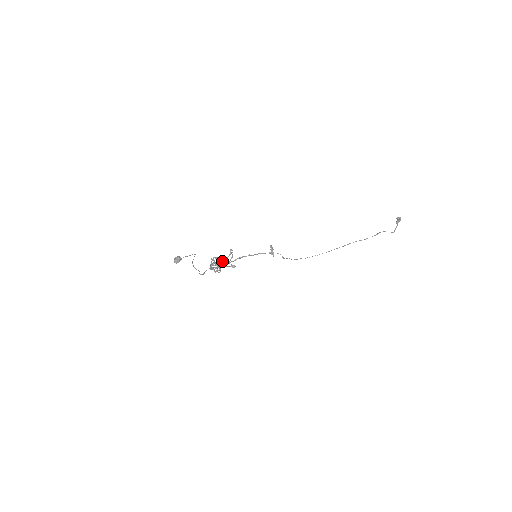
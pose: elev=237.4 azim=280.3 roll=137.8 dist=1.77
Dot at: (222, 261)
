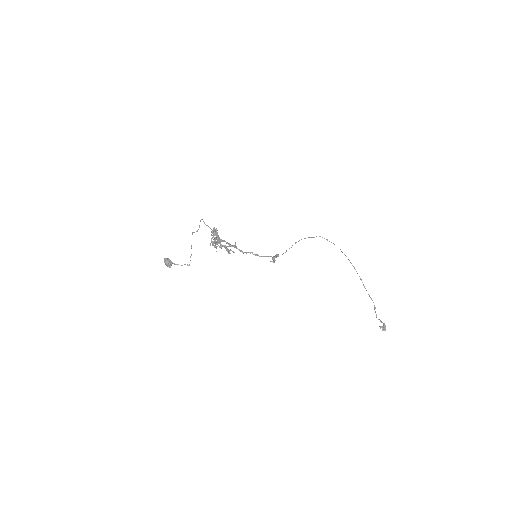
Dot at: occluded
